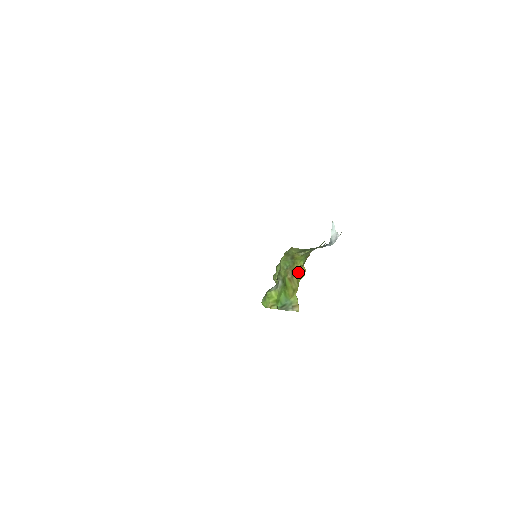
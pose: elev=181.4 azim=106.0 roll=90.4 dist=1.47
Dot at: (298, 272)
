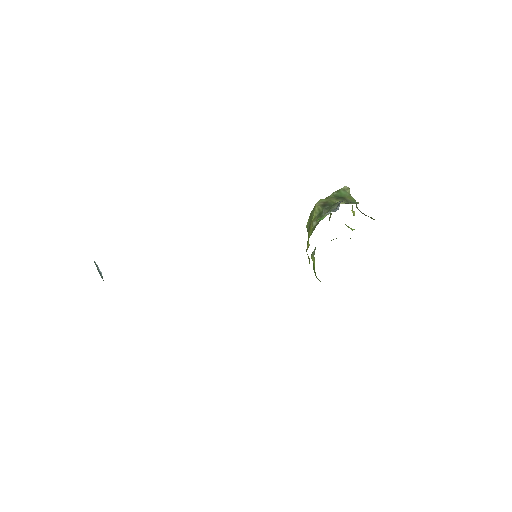
Dot at: occluded
